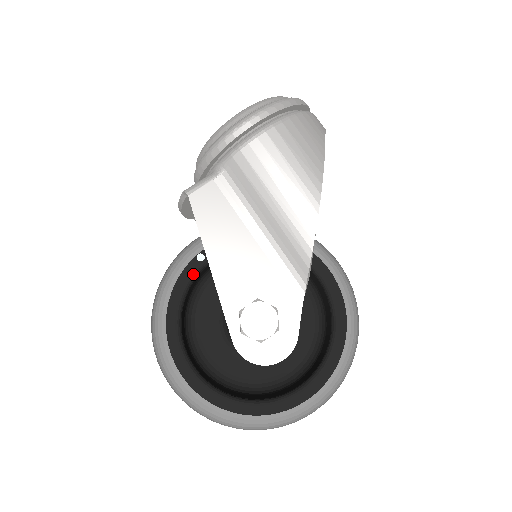
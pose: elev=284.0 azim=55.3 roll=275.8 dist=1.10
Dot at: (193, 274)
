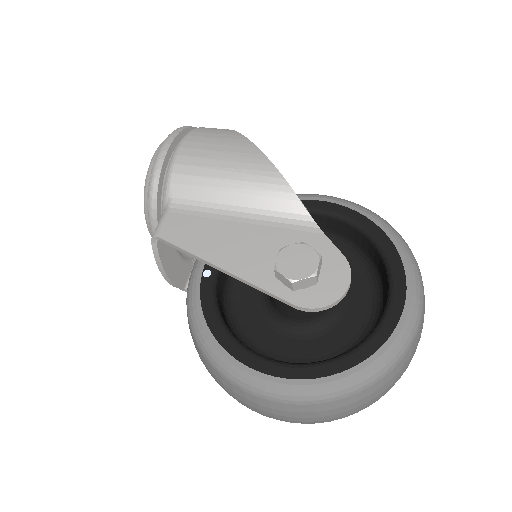
Dot at: (211, 290)
